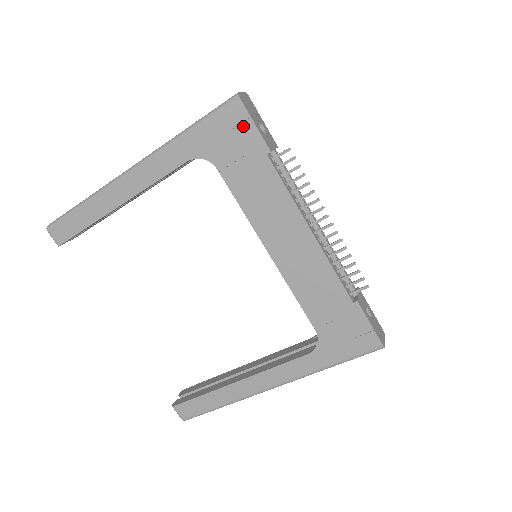
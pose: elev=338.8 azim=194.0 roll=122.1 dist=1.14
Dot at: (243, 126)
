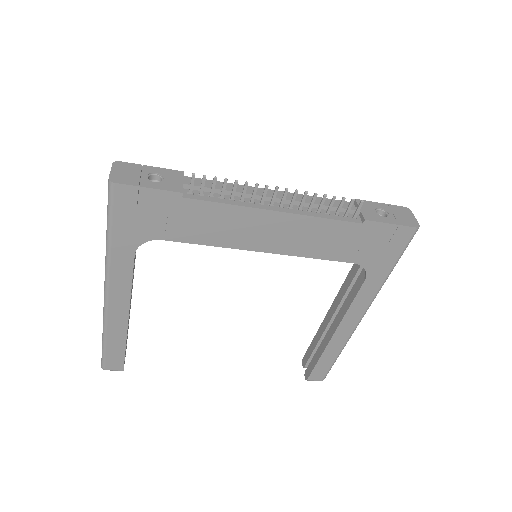
Dot at: (141, 197)
